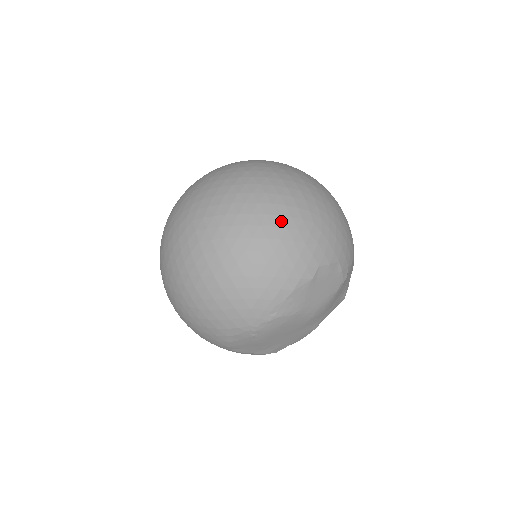
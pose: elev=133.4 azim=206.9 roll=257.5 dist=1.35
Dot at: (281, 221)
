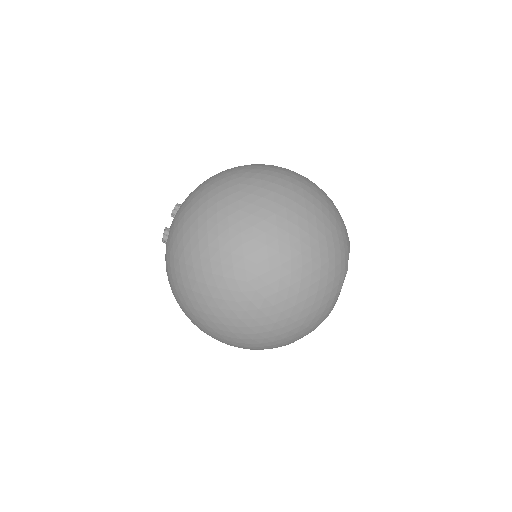
Dot at: (322, 245)
